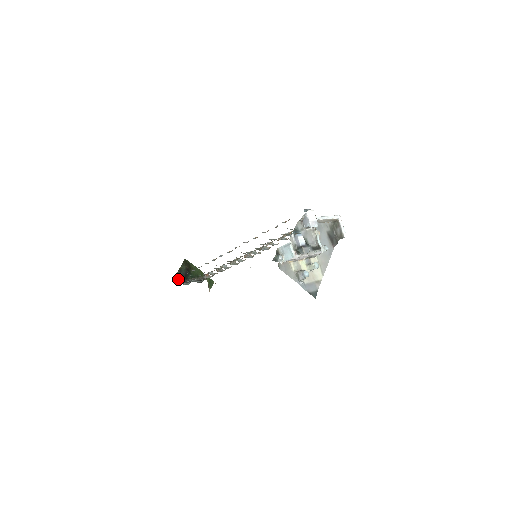
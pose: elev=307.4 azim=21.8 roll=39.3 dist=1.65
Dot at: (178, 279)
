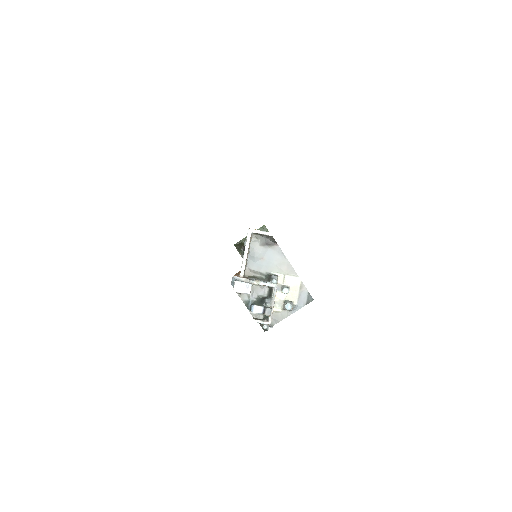
Dot at: occluded
